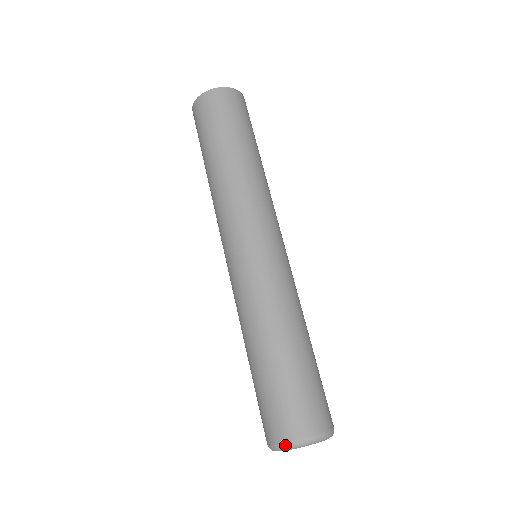
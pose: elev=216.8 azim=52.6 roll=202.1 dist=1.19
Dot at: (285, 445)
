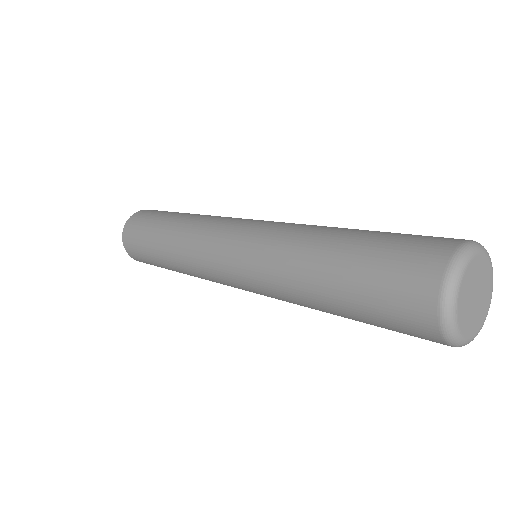
Dot at: (445, 283)
